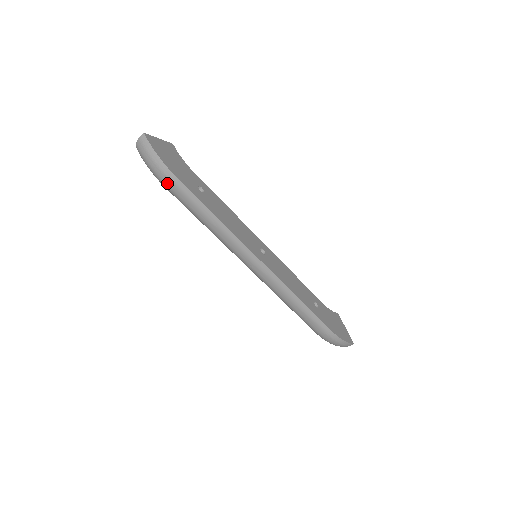
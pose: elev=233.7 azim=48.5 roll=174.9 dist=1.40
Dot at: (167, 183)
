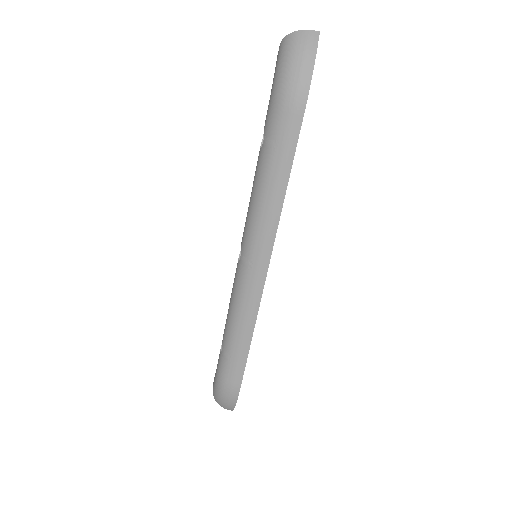
Dot at: (287, 103)
